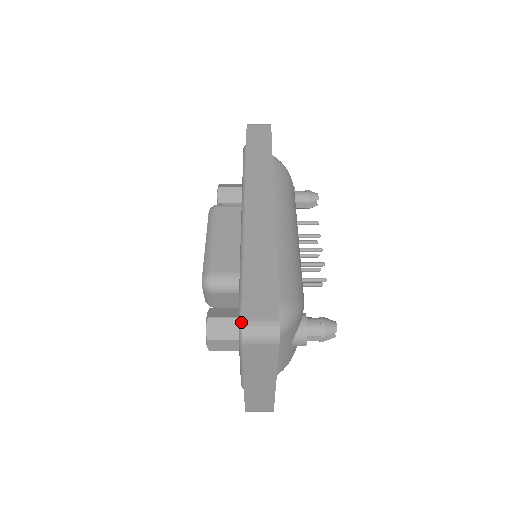
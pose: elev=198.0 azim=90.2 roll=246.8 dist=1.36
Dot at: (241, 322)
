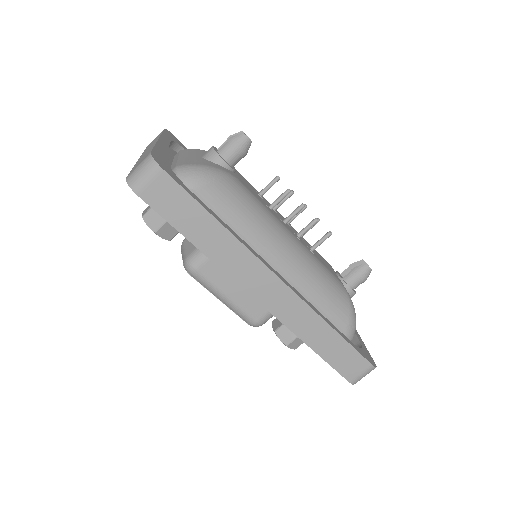
Dot at: occluded
